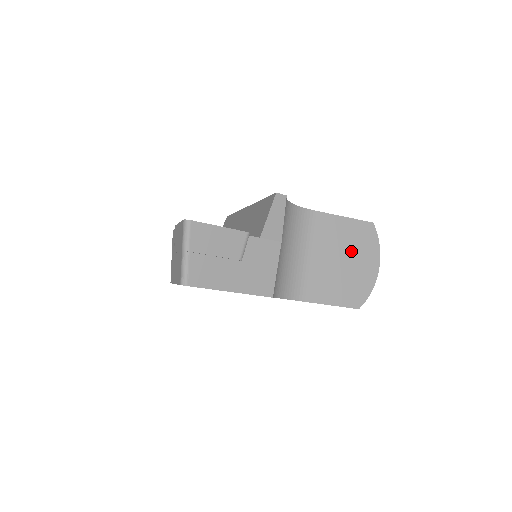
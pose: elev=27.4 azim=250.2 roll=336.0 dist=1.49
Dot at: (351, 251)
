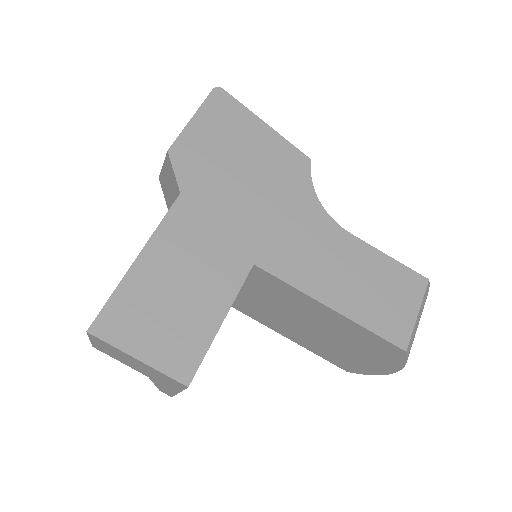
Dot at: occluded
